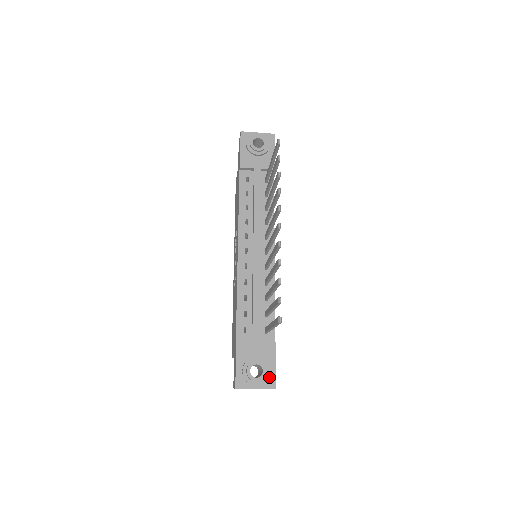
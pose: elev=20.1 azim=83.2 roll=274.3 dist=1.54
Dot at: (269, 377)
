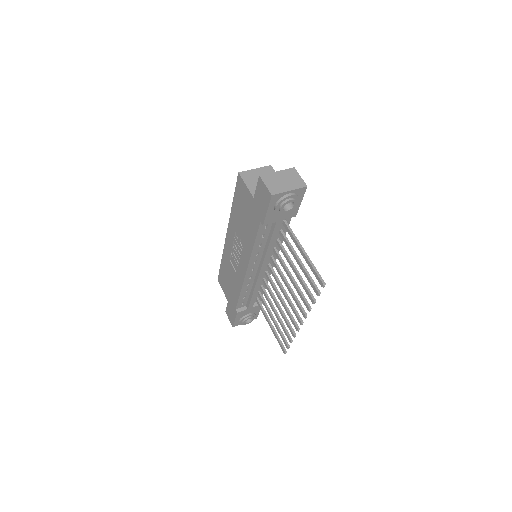
Dot at: (254, 317)
